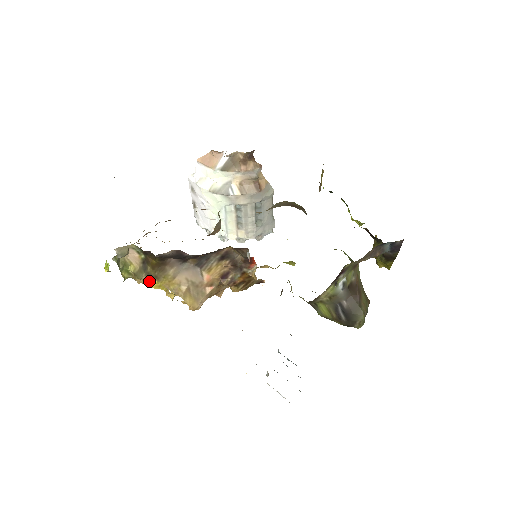
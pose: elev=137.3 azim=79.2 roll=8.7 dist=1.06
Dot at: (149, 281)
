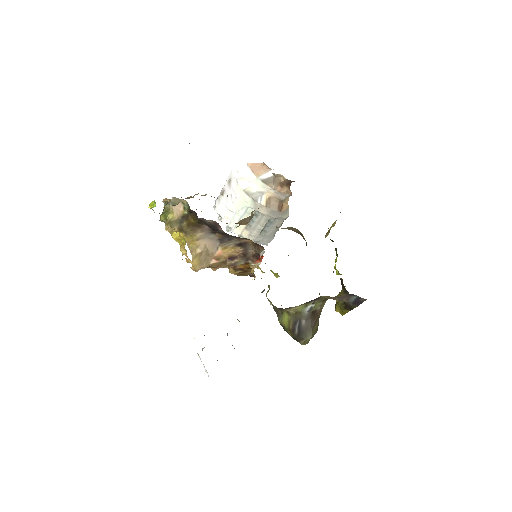
Dot at: (174, 232)
